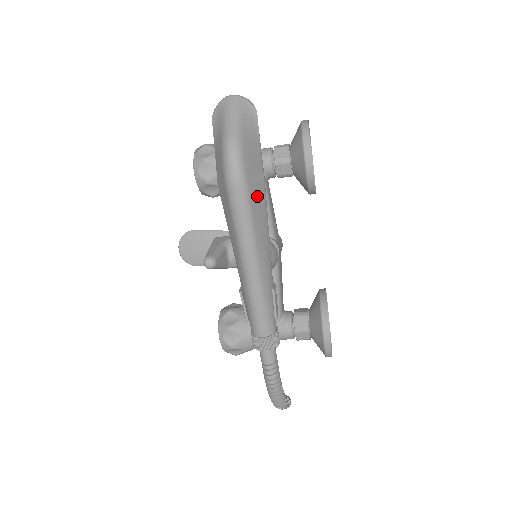
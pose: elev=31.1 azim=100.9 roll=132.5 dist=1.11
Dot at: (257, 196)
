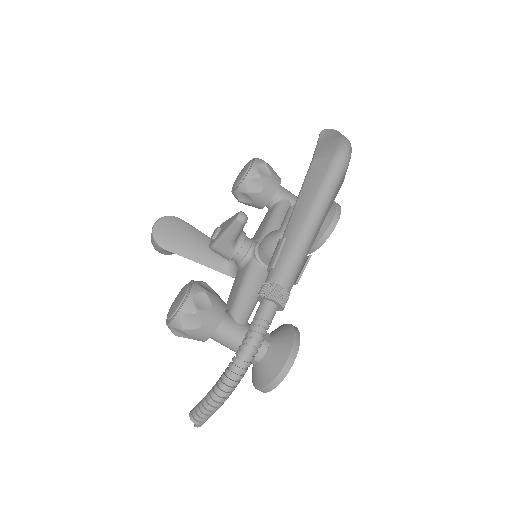
Dot at: (341, 183)
